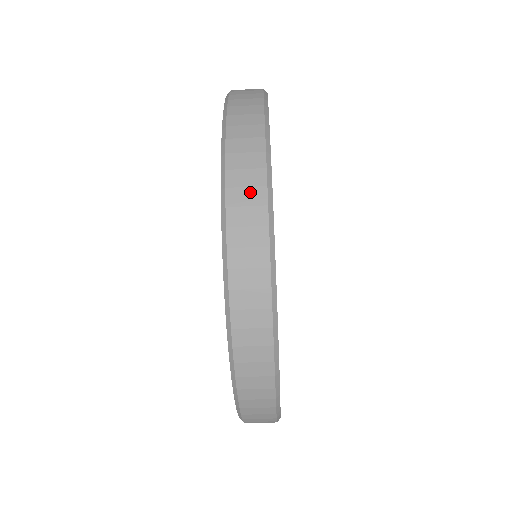
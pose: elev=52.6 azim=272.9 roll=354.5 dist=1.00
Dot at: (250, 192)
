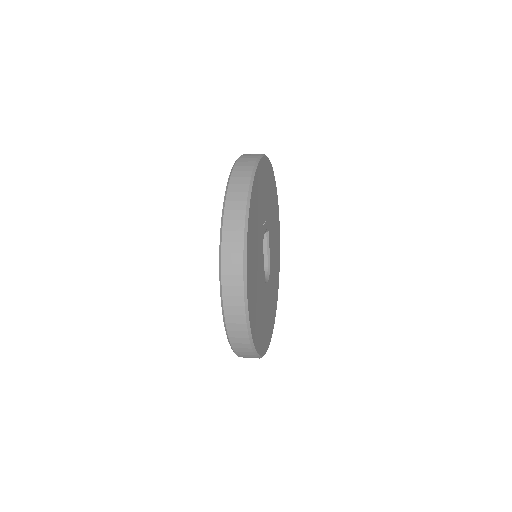
Dot at: (244, 349)
